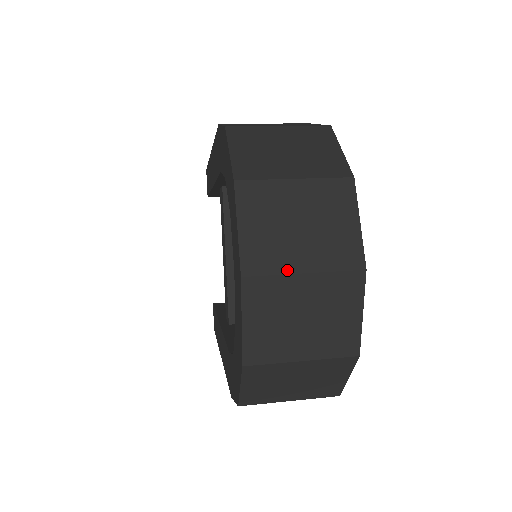
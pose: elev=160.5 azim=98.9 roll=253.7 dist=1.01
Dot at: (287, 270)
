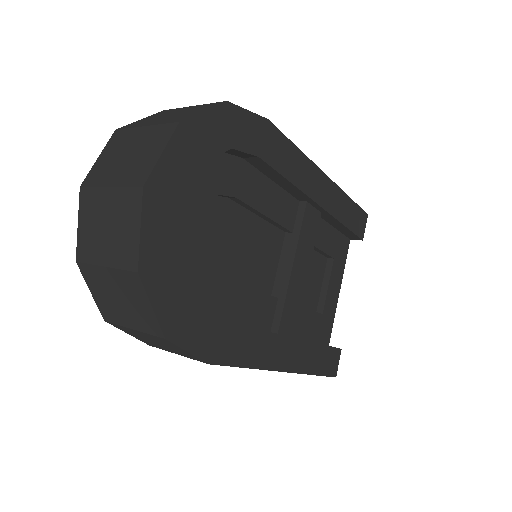
Dot at: (102, 184)
